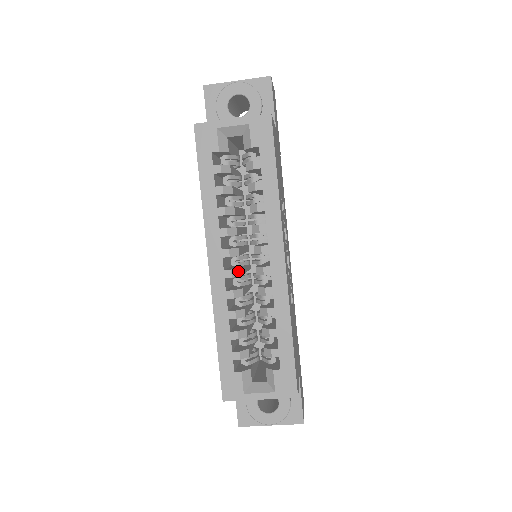
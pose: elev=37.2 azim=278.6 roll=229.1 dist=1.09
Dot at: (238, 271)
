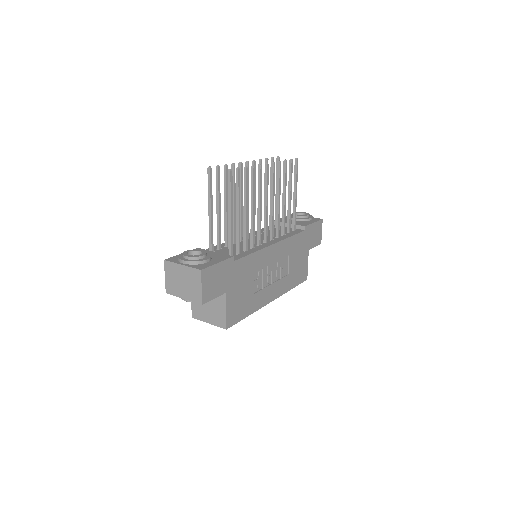
Dot at: occluded
